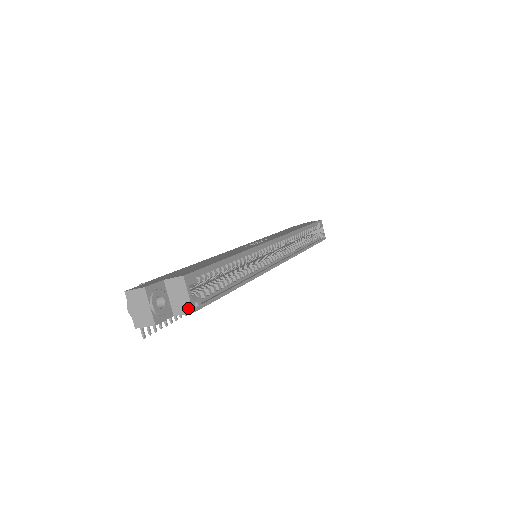
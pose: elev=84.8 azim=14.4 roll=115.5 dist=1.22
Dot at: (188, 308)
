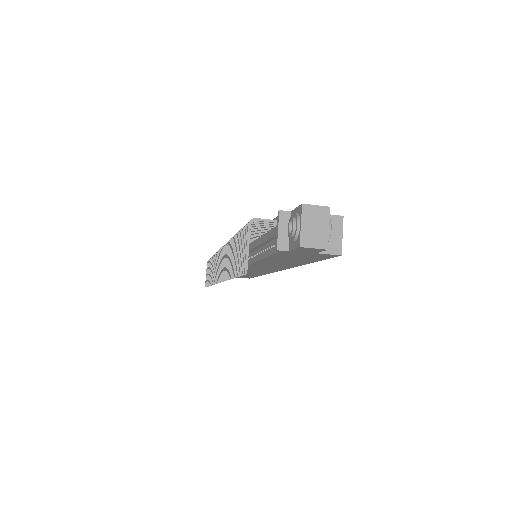
Dot at: (337, 249)
